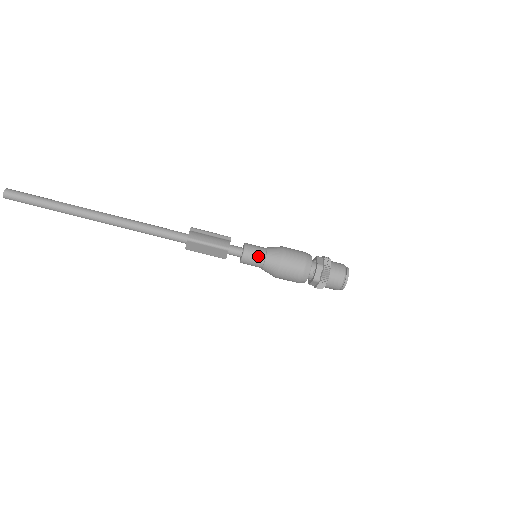
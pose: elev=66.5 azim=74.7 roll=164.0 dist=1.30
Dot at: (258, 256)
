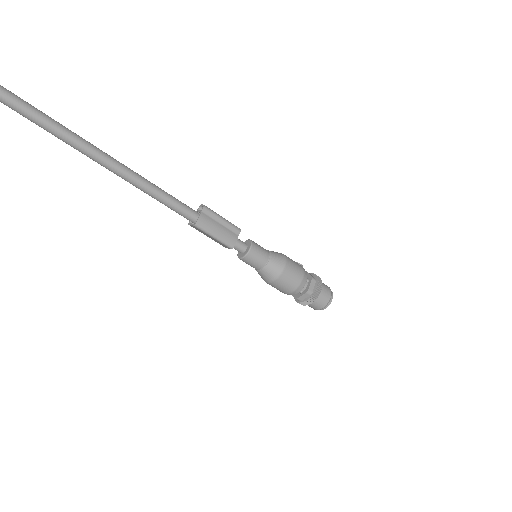
Dot at: (258, 263)
